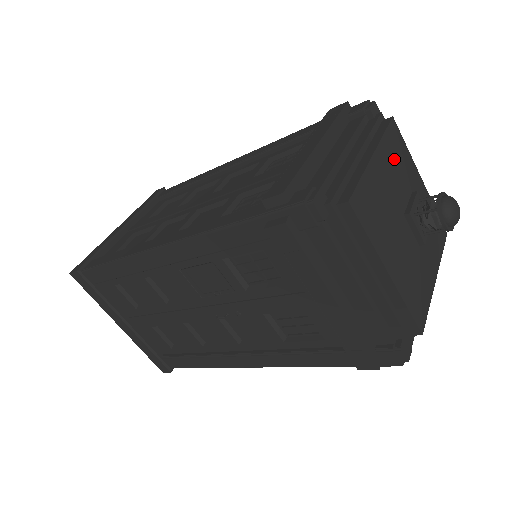
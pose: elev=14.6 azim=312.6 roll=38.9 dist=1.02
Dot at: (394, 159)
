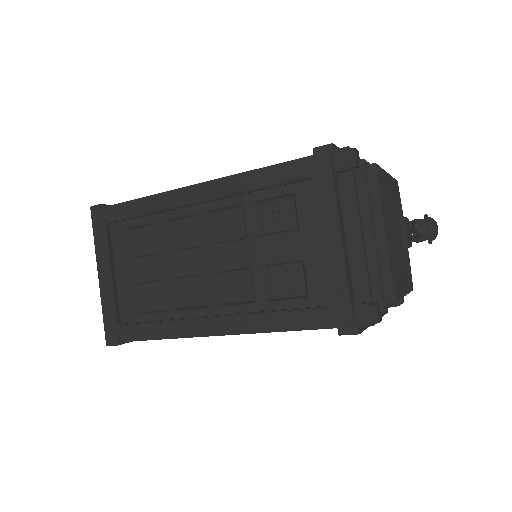
Dot at: (389, 209)
